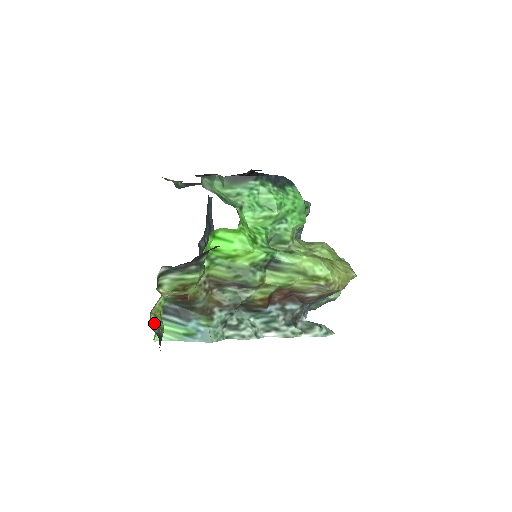
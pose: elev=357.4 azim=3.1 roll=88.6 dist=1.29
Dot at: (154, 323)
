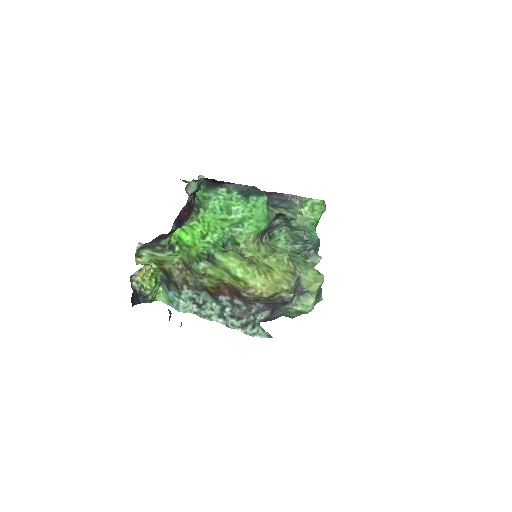
Dot at: (137, 283)
